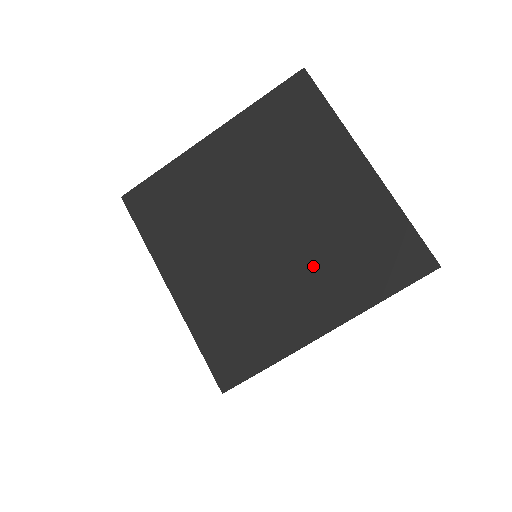
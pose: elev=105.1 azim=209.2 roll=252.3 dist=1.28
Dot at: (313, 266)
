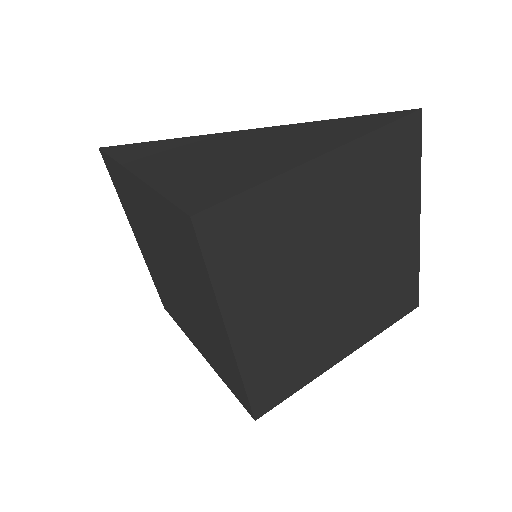
Dot at: (356, 308)
